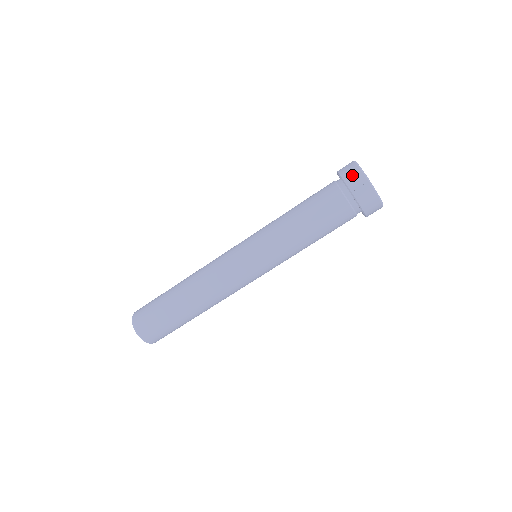
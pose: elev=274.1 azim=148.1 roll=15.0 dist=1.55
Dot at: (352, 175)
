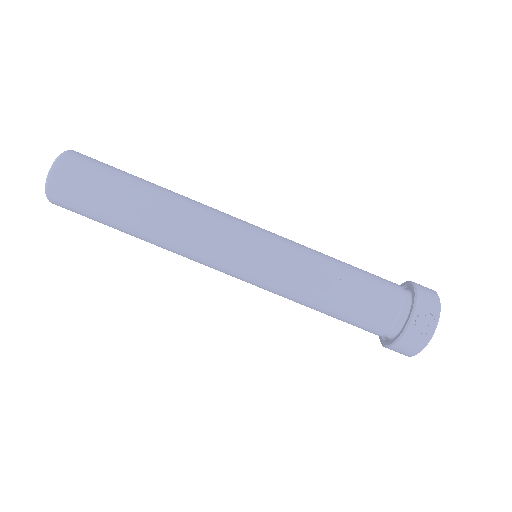
Dot at: (428, 305)
